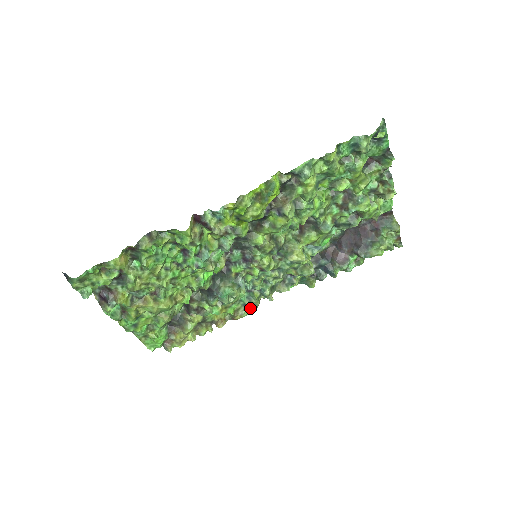
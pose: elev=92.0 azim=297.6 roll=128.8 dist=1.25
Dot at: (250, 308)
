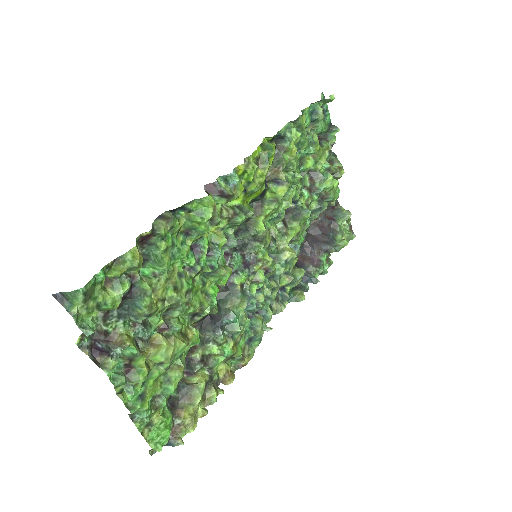
Dot at: (253, 346)
